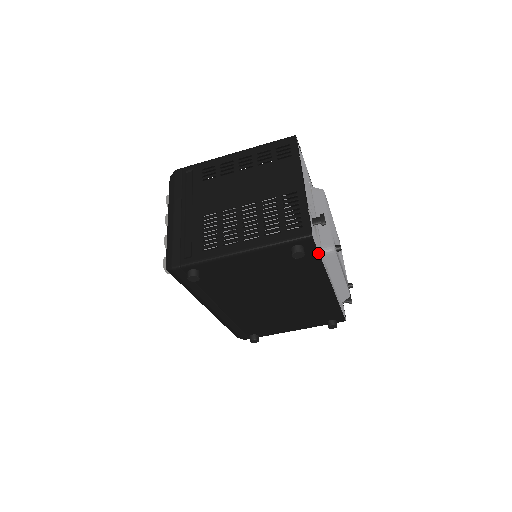
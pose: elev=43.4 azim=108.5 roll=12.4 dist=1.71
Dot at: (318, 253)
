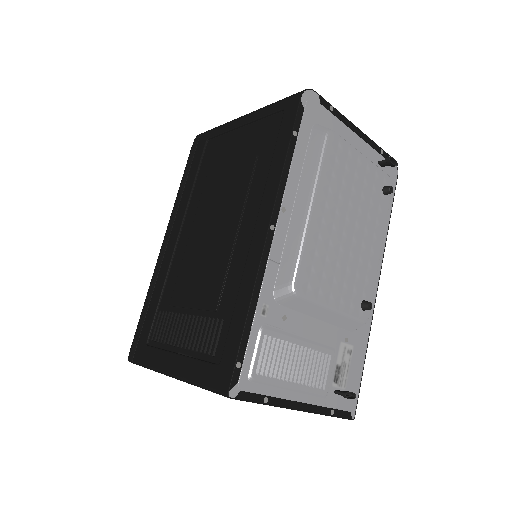
Dot at: (361, 380)
